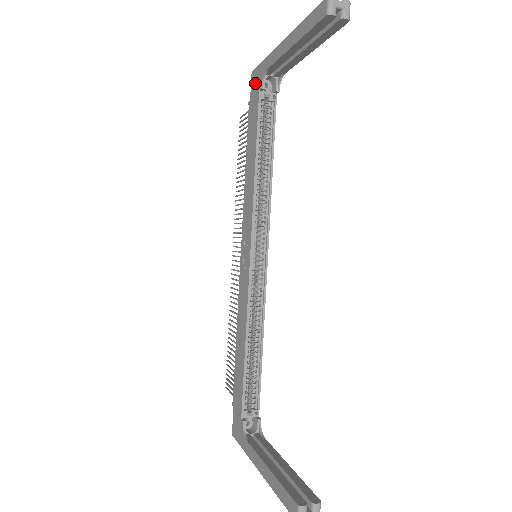
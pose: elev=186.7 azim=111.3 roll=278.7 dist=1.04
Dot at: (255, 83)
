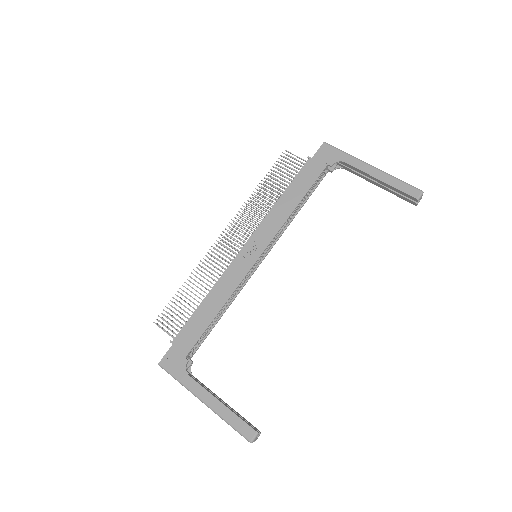
Dot at: (325, 155)
